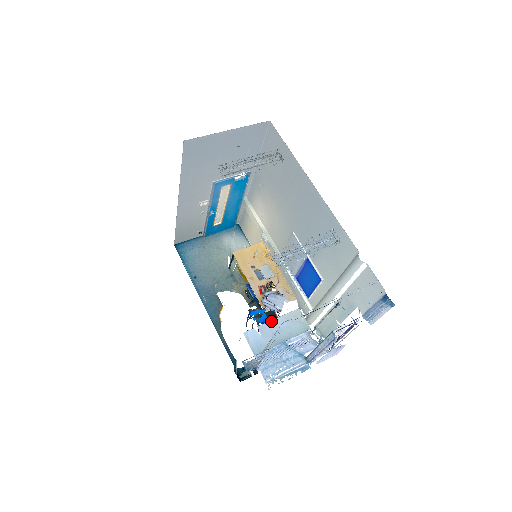
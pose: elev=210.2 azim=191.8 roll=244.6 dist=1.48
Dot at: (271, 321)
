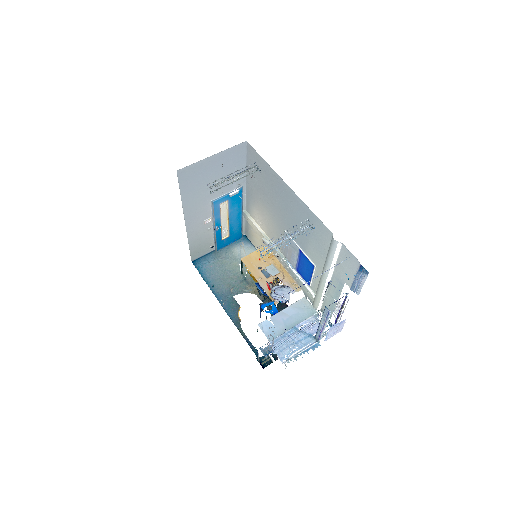
Dot at: (281, 311)
